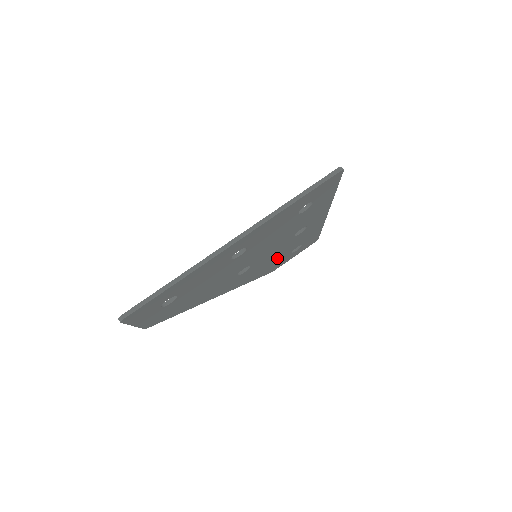
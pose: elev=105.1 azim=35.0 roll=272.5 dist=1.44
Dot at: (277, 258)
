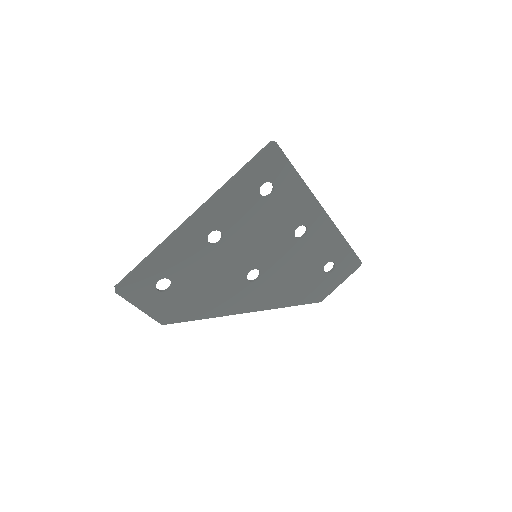
Dot at: (303, 274)
